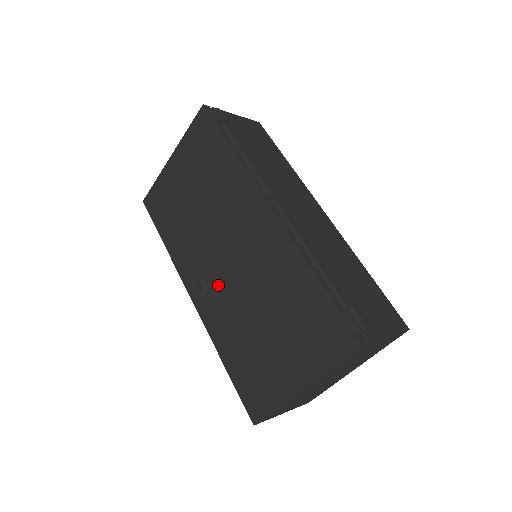
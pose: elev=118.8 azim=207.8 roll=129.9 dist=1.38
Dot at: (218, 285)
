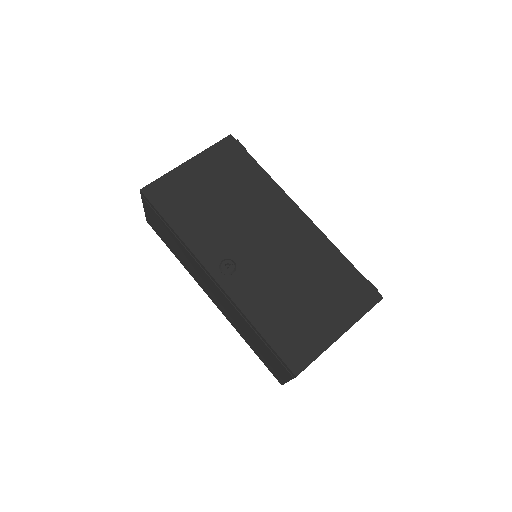
Dot at: (250, 265)
